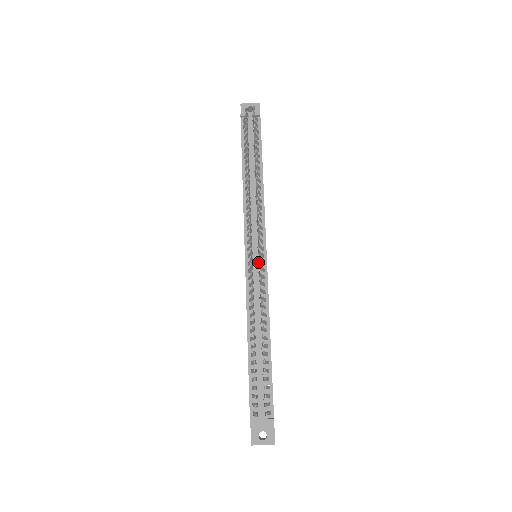
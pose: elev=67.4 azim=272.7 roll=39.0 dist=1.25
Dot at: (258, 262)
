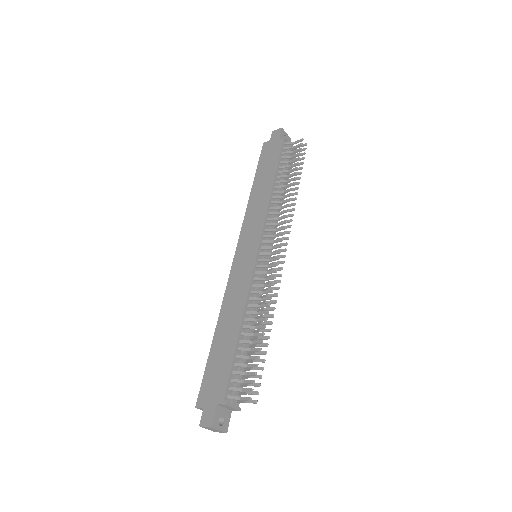
Dot at: (264, 263)
